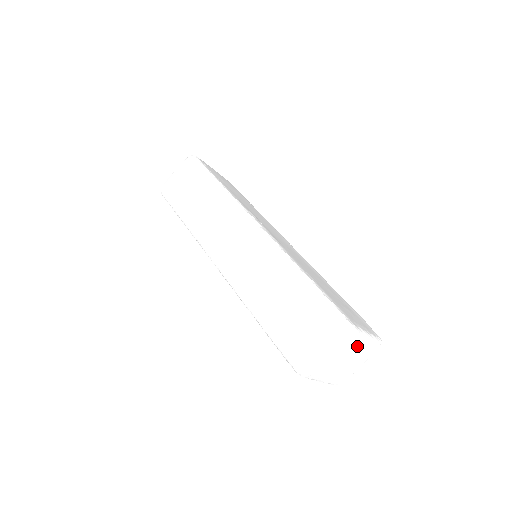
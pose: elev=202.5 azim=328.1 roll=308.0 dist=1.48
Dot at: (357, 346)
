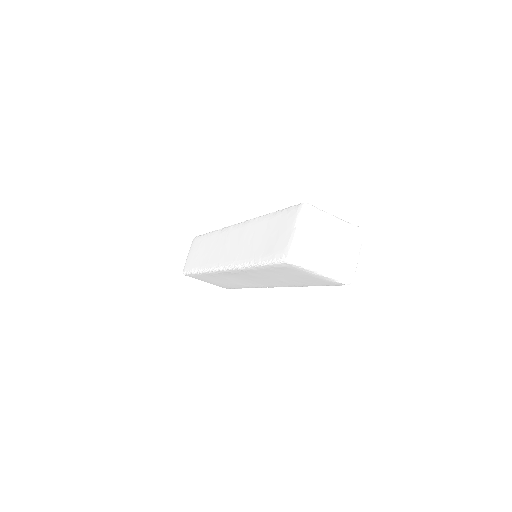
Dot at: (329, 225)
